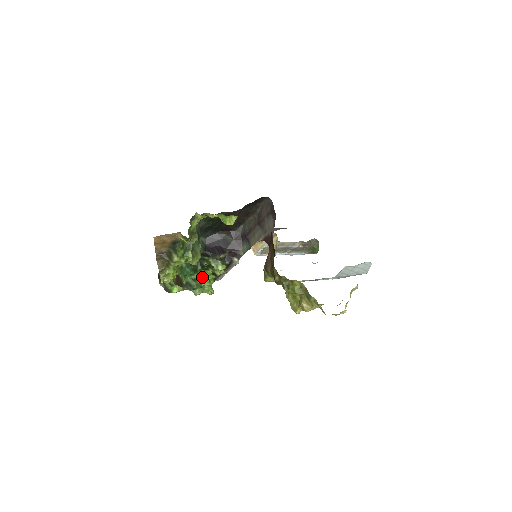
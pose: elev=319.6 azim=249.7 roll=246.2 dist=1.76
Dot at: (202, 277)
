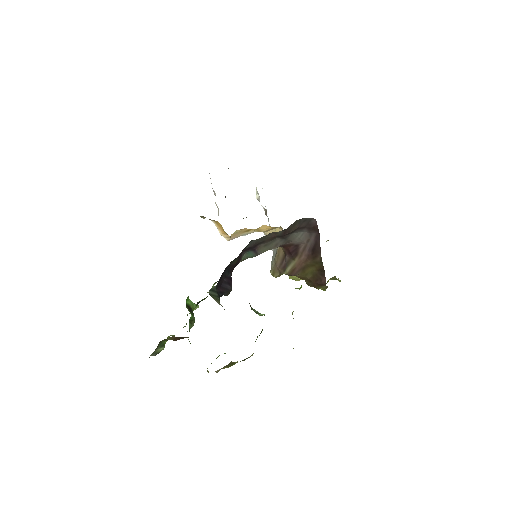
Dot at: (191, 309)
